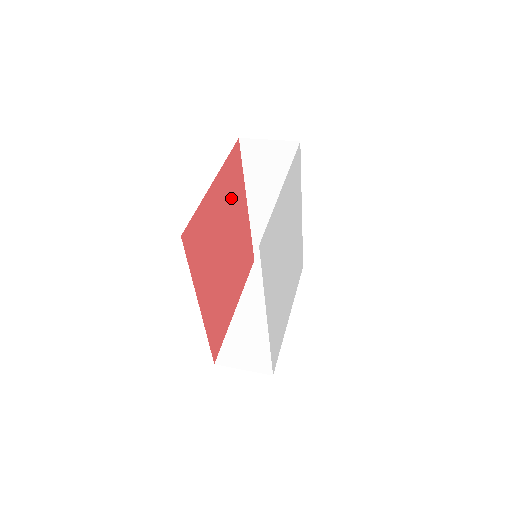
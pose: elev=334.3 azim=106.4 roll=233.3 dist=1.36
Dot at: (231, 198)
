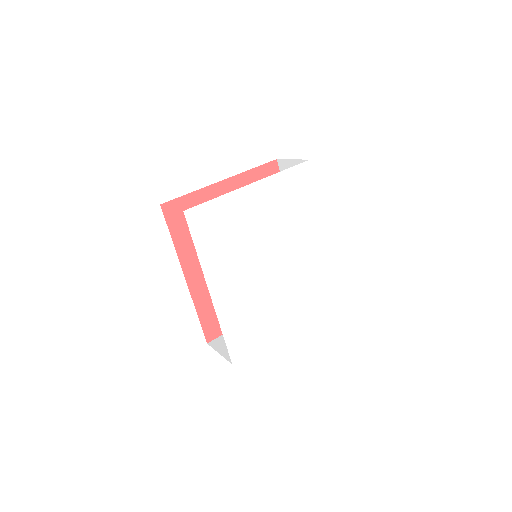
Dot at: occluded
